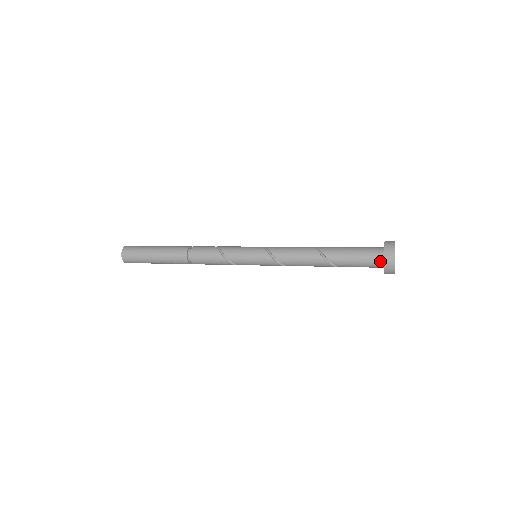
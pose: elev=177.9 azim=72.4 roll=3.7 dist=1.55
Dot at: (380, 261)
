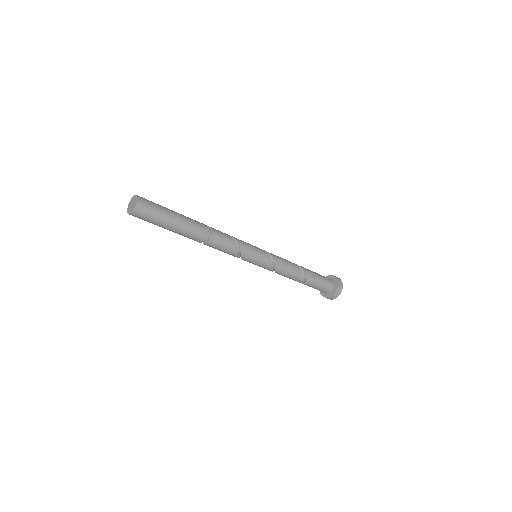
Dot at: (331, 290)
